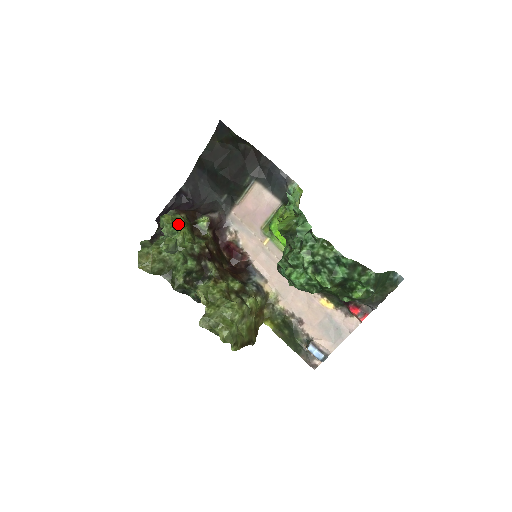
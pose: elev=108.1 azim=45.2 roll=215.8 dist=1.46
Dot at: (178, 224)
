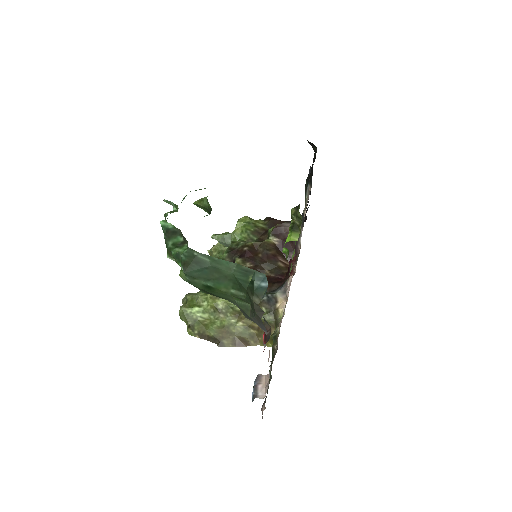
Dot at: (239, 222)
